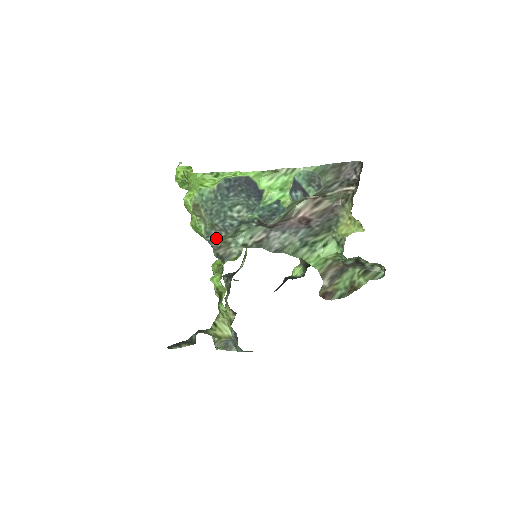
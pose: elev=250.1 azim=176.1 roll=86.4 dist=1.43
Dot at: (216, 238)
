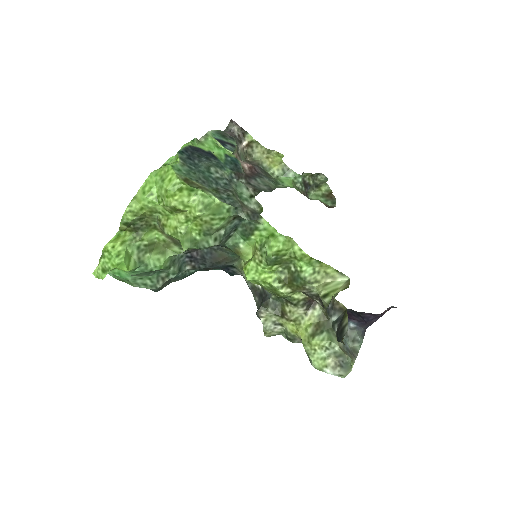
Dot at: (231, 199)
